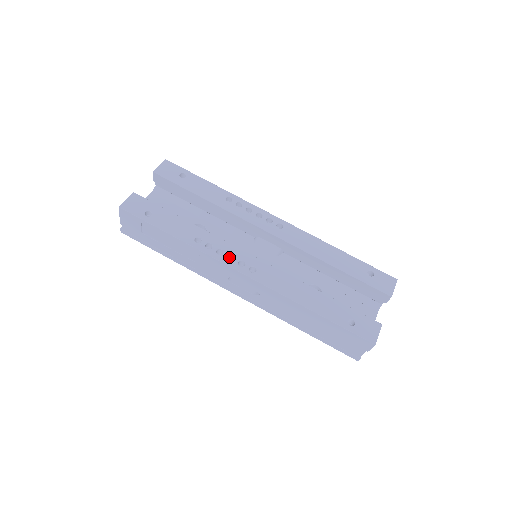
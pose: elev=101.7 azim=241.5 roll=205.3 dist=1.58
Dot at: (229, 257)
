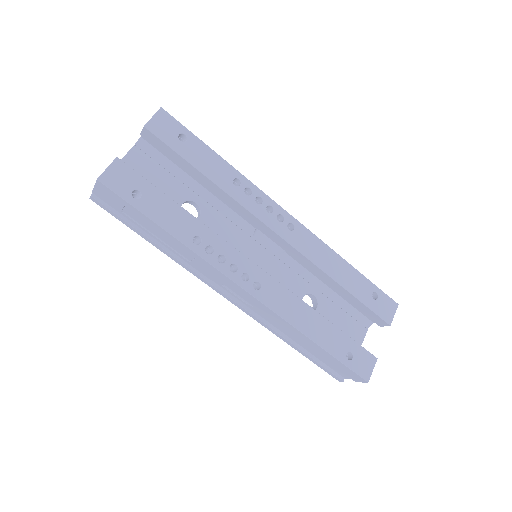
Dot at: (231, 264)
